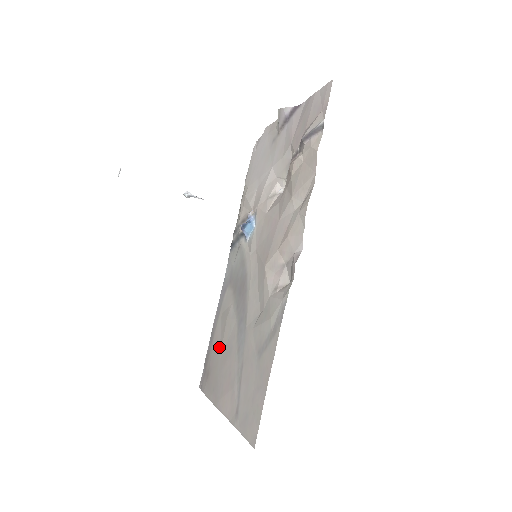
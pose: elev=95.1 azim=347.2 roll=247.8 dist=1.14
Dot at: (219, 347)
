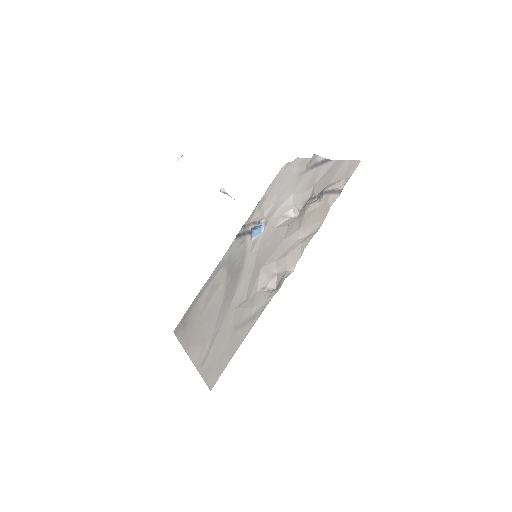
Dot at: (202, 309)
